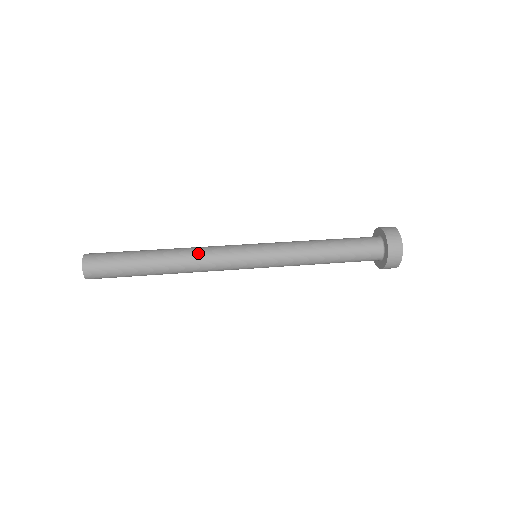
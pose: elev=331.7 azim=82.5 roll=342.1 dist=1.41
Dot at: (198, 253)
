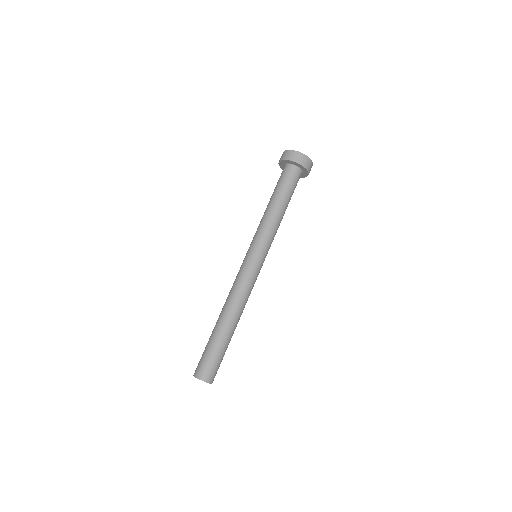
Dot at: occluded
